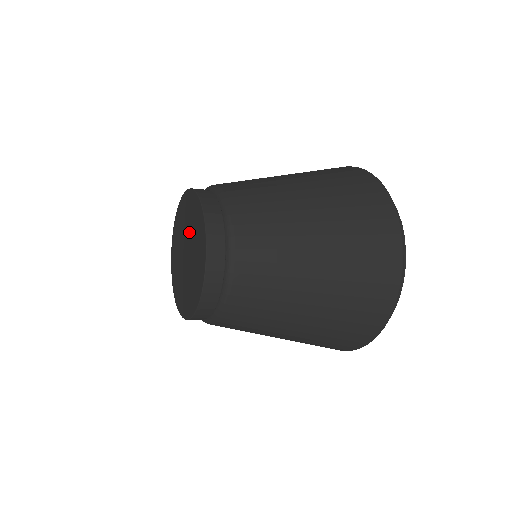
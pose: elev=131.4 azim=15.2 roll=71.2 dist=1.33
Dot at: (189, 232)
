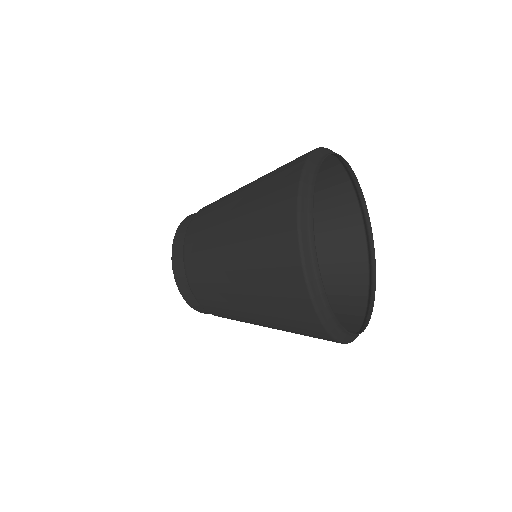
Dot at: occluded
